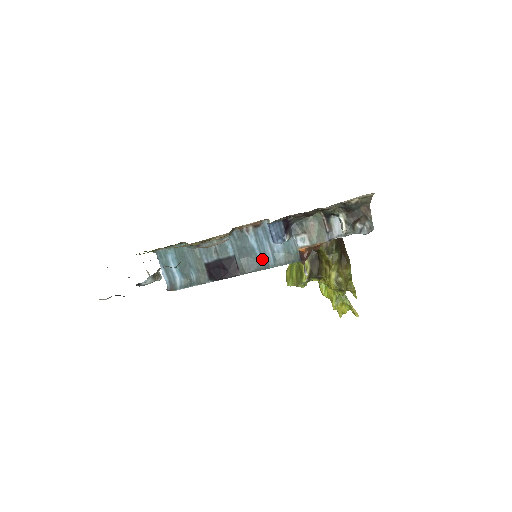
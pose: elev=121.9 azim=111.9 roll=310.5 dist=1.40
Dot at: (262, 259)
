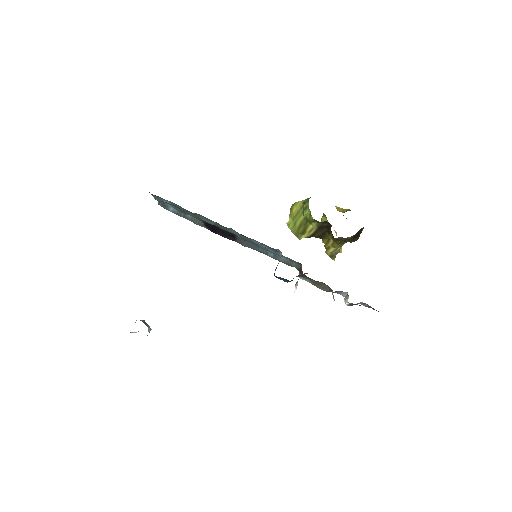
Dot at: (263, 249)
